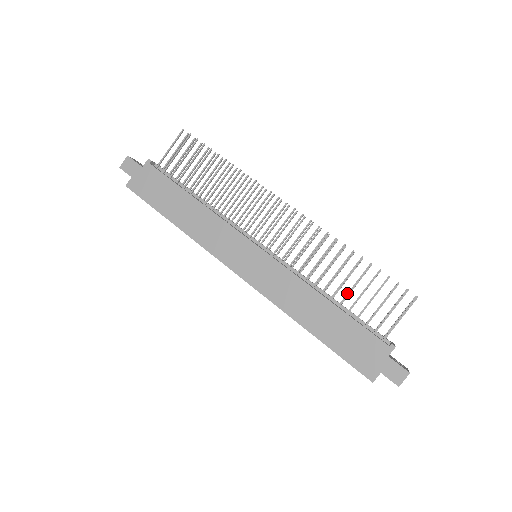
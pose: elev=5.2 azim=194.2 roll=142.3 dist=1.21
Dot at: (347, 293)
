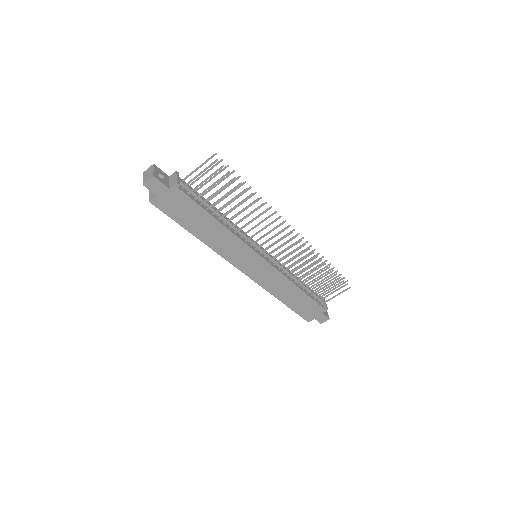
Dot at: occluded
